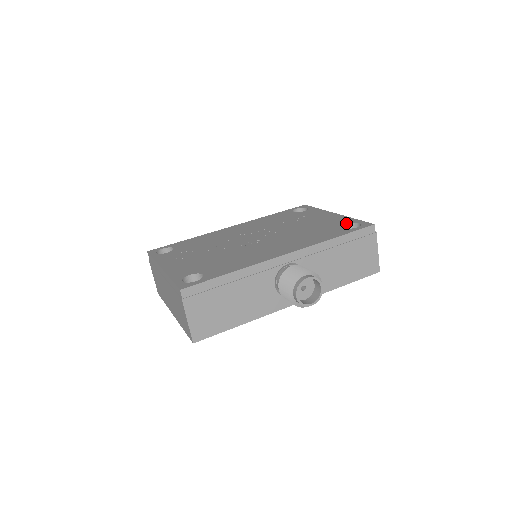
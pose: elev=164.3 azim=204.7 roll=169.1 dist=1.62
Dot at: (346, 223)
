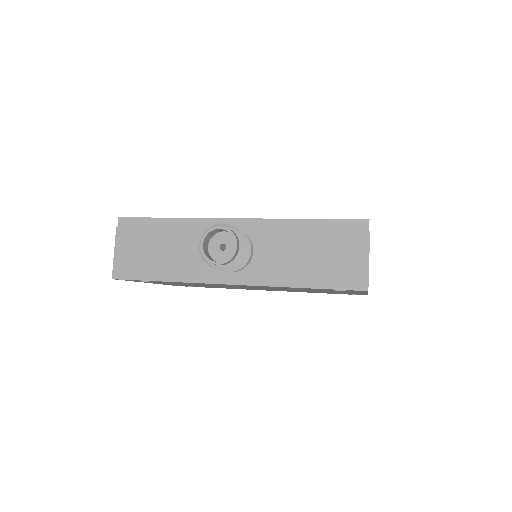
Dot at: occluded
